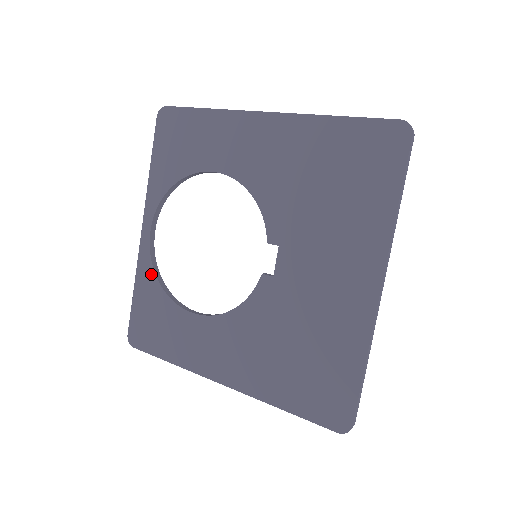
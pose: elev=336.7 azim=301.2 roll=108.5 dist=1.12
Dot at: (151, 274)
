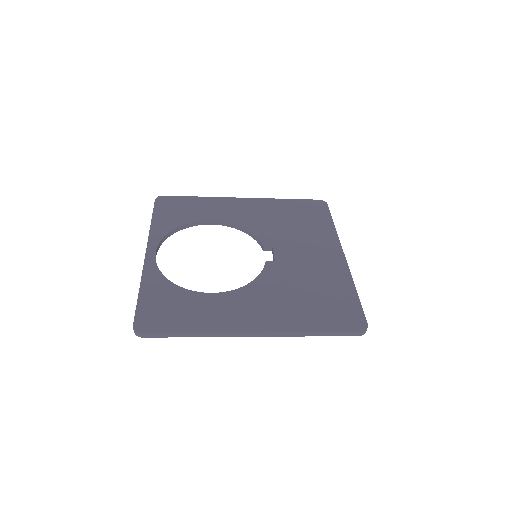
Dot at: (160, 277)
